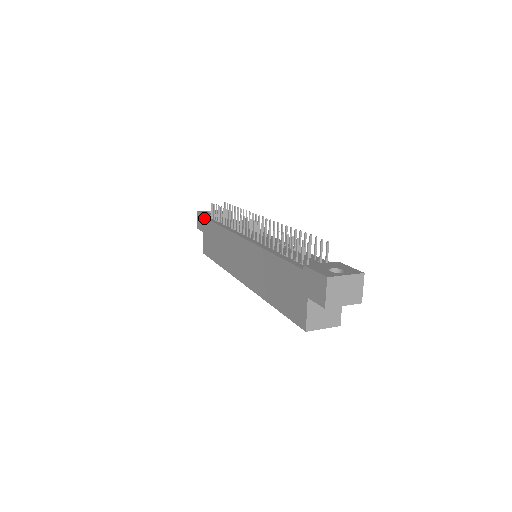
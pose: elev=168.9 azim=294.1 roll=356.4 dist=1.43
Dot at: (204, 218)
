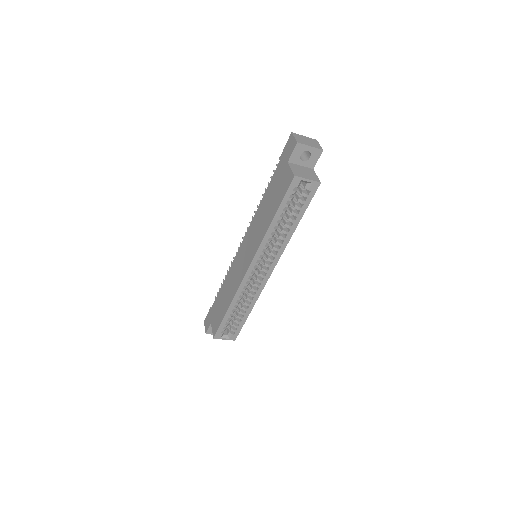
Dot at: (211, 309)
